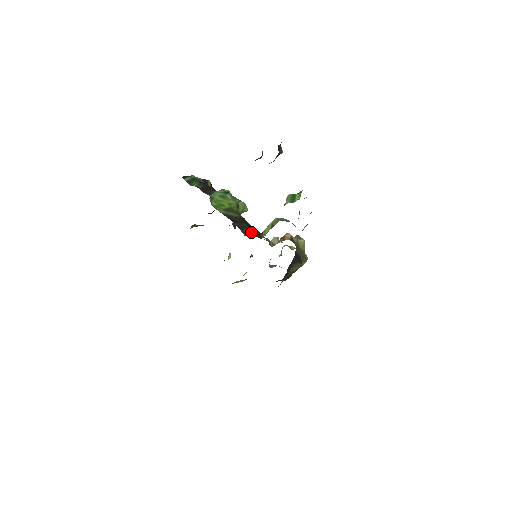
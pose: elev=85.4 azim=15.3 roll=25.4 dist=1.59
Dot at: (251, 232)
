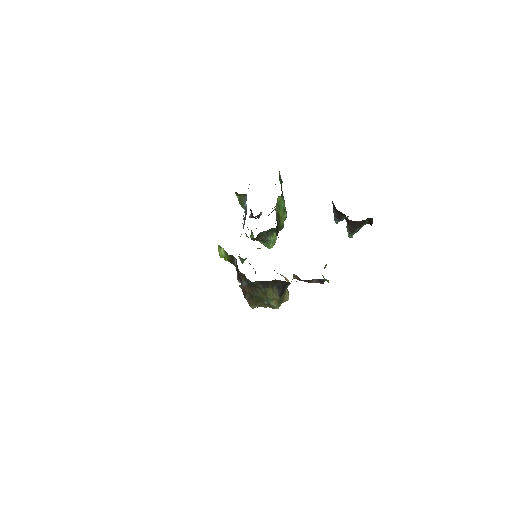
Dot at: occluded
